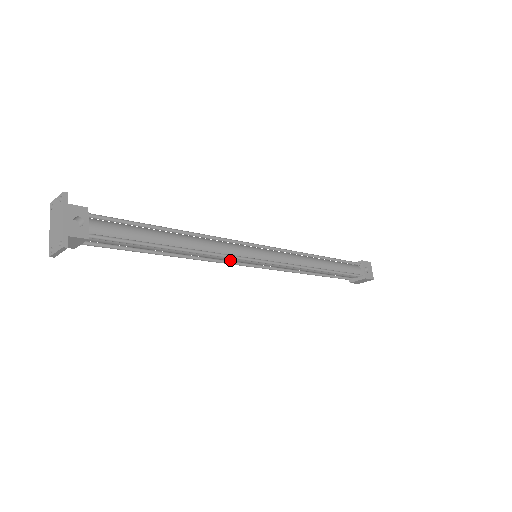
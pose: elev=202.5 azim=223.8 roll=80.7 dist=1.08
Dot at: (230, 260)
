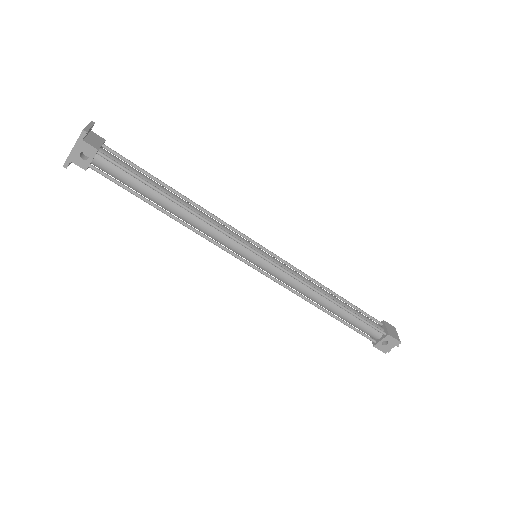
Dot at: occluded
